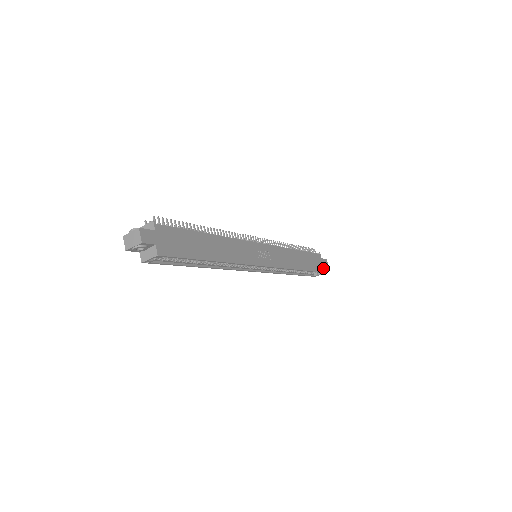
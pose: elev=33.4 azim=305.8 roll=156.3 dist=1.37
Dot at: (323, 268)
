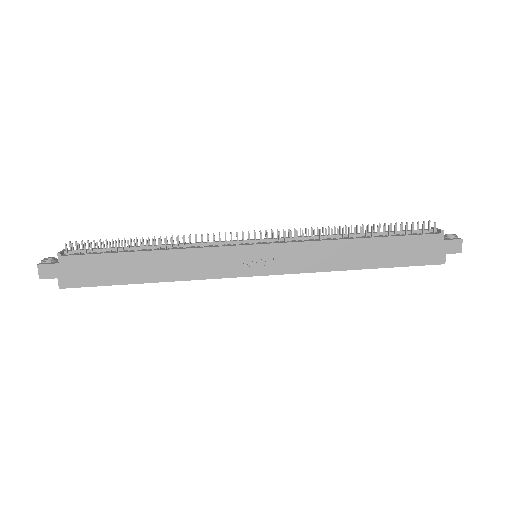
Dot at: (438, 257)
